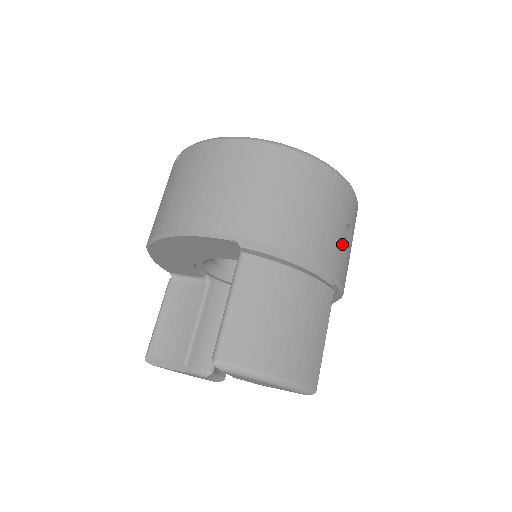
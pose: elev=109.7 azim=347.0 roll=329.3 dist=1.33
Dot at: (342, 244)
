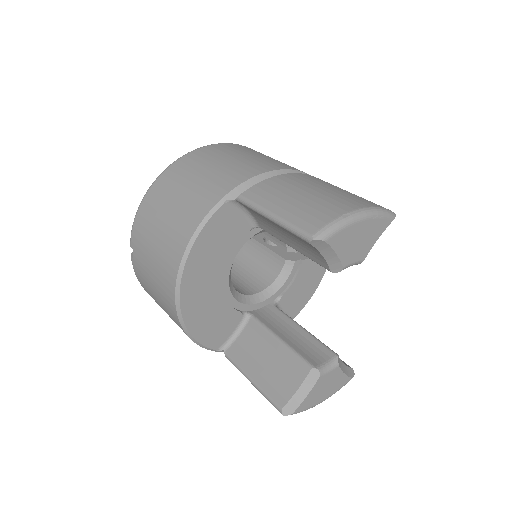
Dot at: occluded
